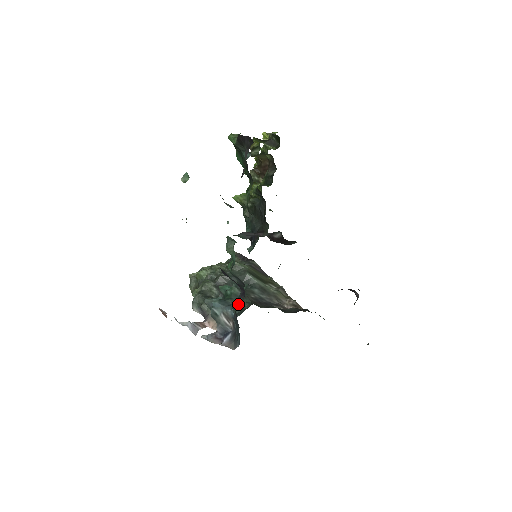
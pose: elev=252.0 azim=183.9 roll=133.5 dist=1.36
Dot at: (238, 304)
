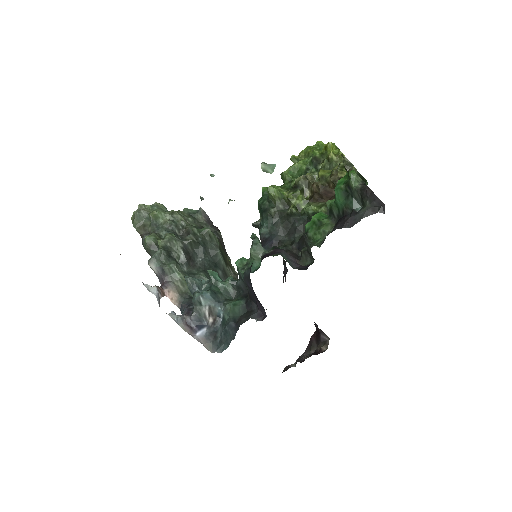
Dot at: (239, 313)
